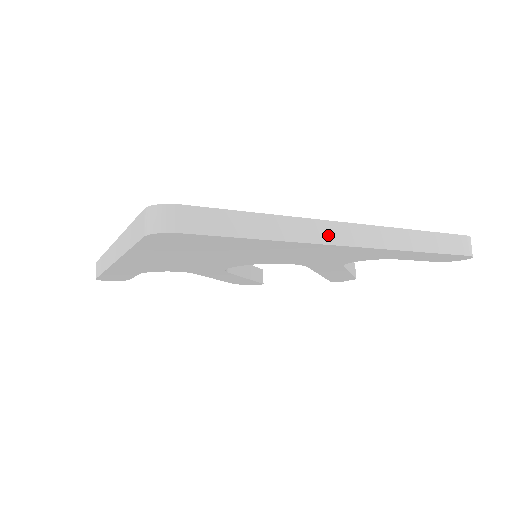
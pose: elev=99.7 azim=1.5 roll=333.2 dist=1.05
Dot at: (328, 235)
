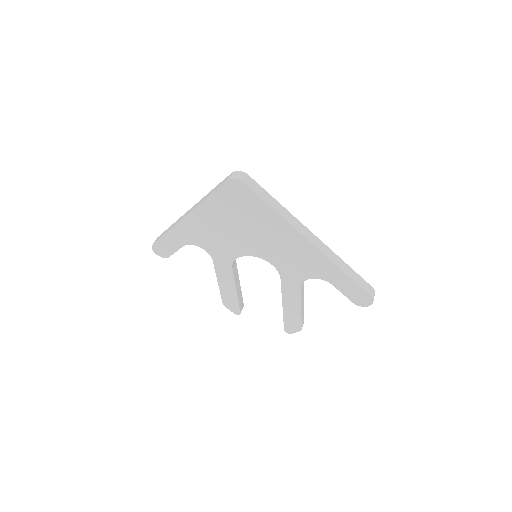
Dot at: (304, 232)
